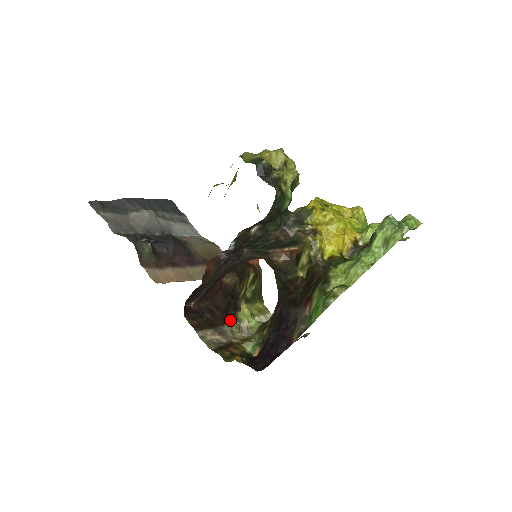
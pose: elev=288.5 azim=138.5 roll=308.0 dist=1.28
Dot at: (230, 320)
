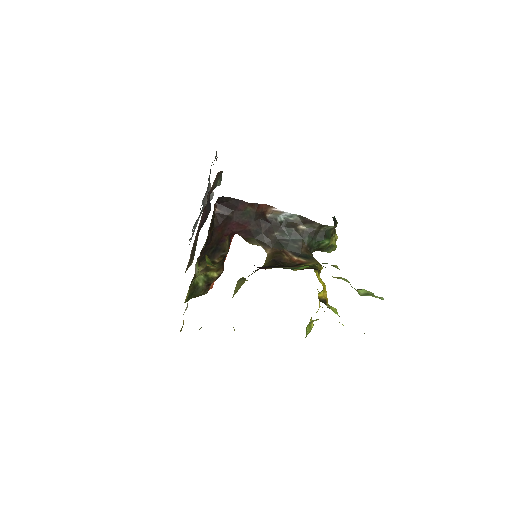
Dot at: occluded
